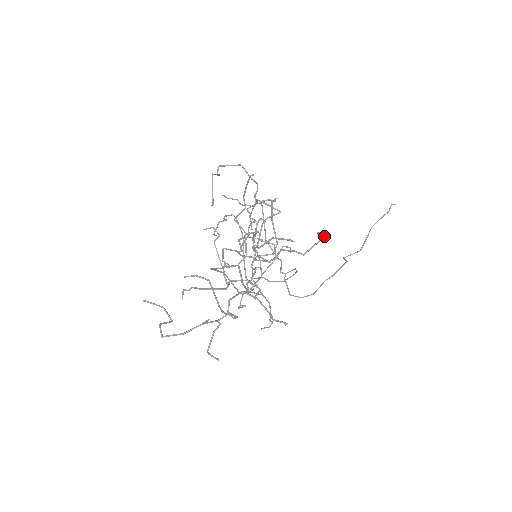
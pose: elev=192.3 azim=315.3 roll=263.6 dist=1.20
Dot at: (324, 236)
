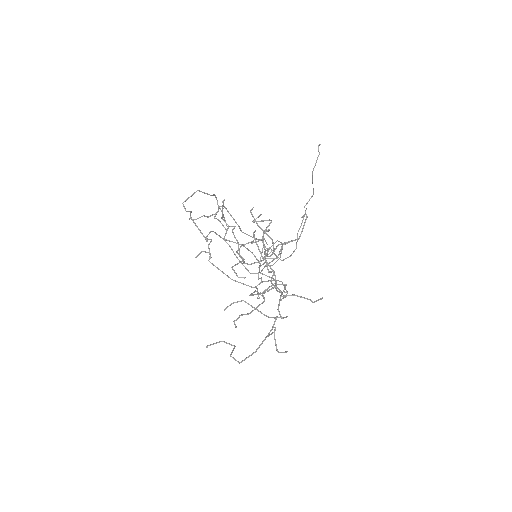
Dot at: (307, 216)
